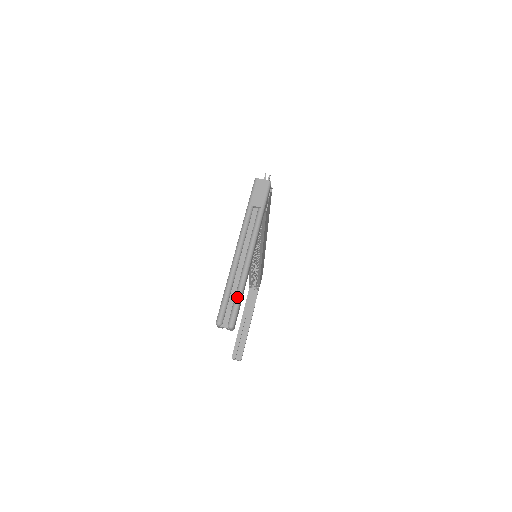
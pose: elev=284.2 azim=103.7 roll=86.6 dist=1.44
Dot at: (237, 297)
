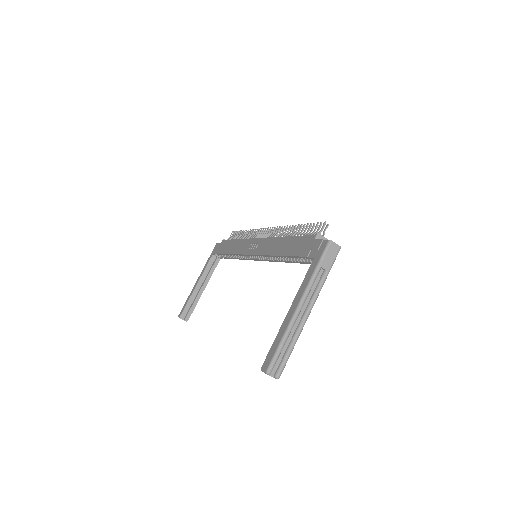
Dot at: (289, 352)
